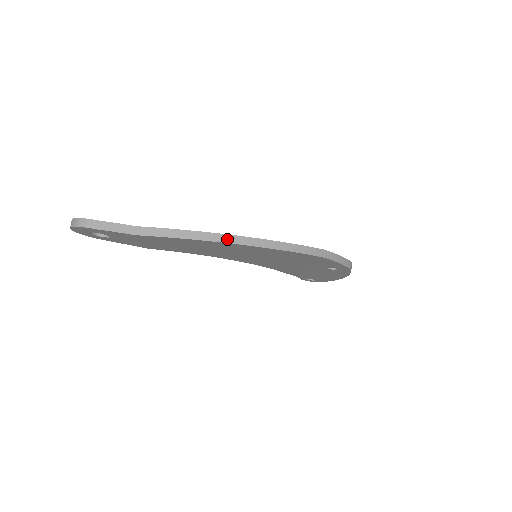
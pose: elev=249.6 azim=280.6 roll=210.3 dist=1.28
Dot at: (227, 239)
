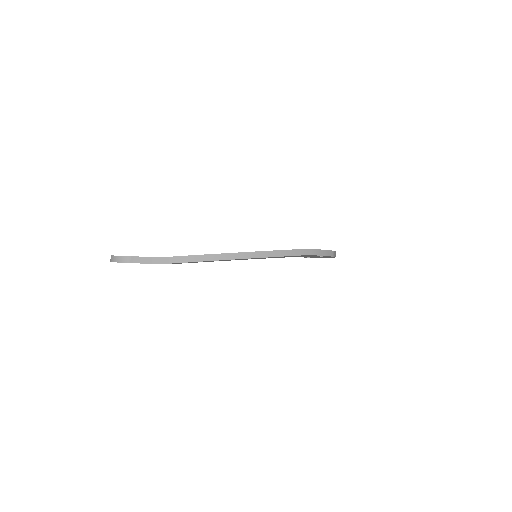
Dot at: (228, 257)
